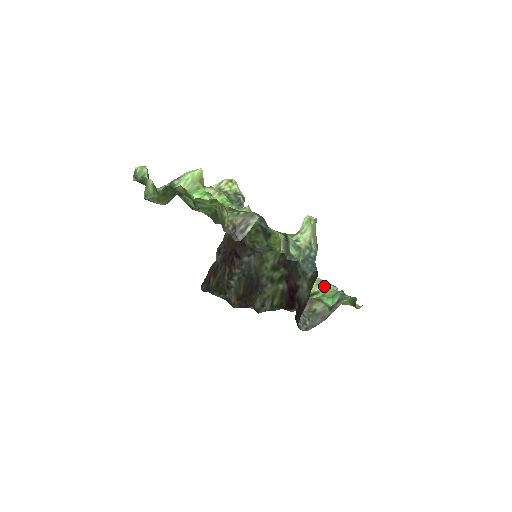
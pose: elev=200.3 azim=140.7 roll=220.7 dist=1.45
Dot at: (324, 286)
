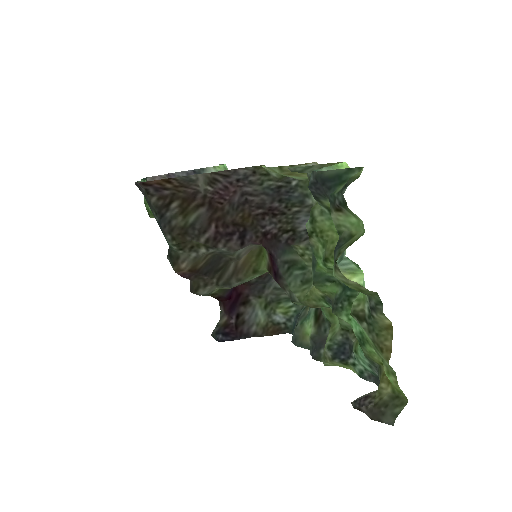
Dot at: occluded
